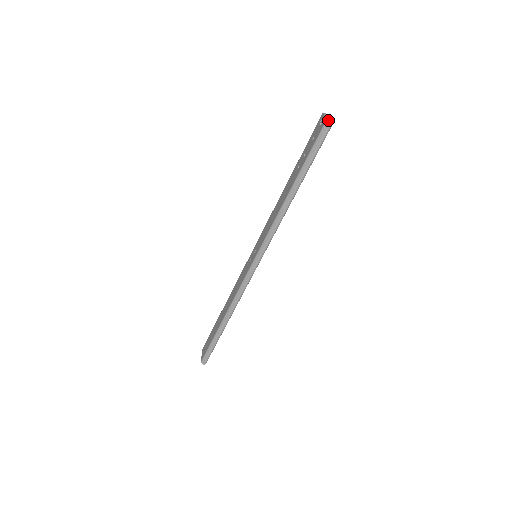
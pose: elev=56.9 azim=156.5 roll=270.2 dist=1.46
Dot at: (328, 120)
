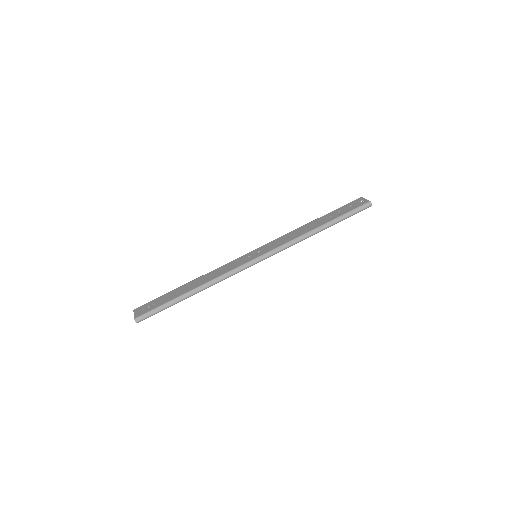
Dot at: occluded
